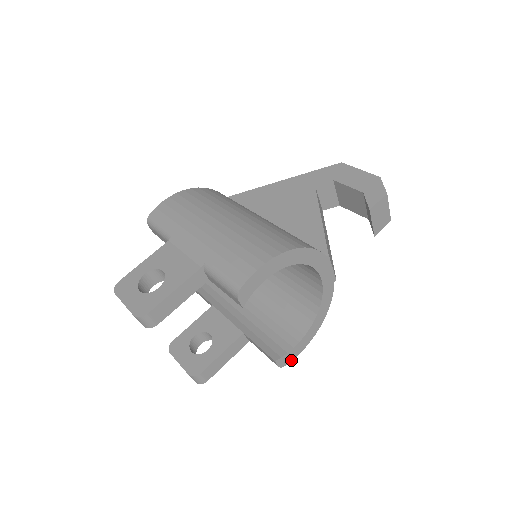
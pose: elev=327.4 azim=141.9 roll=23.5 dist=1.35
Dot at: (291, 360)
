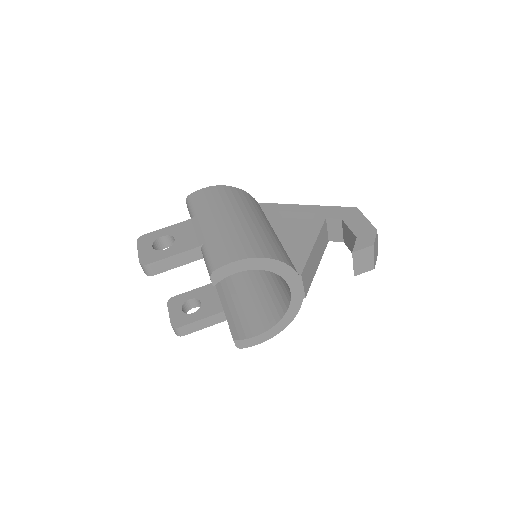
Dot at: (249, 346)
